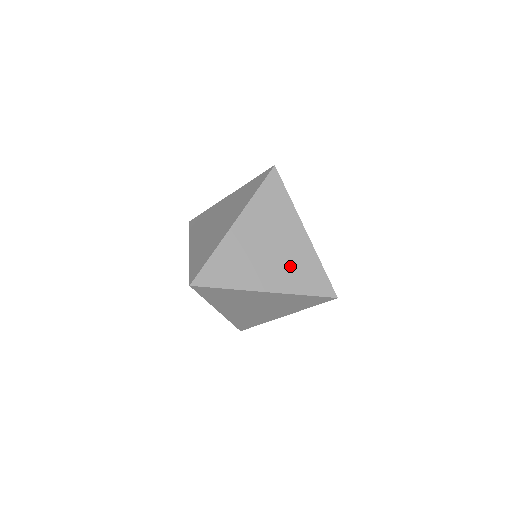
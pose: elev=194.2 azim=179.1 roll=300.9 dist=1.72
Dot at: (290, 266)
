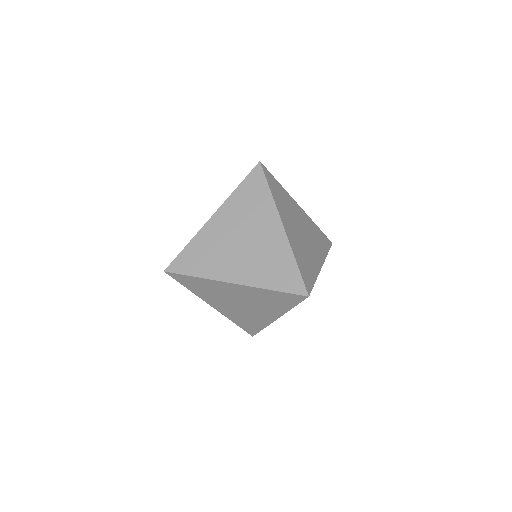
Dot at: (261, 259)
